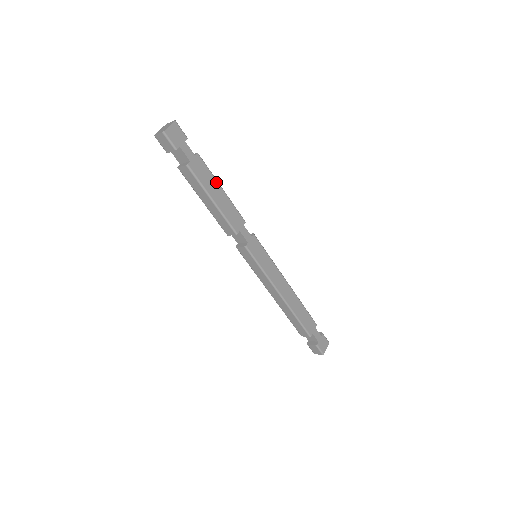
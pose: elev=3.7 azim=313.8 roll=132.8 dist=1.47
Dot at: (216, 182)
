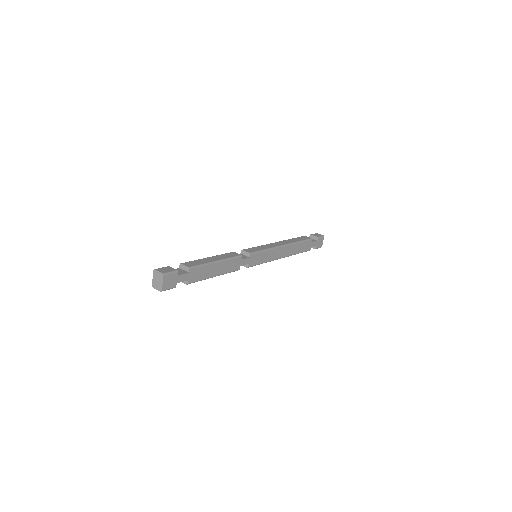
Dot at: (211, 265)
